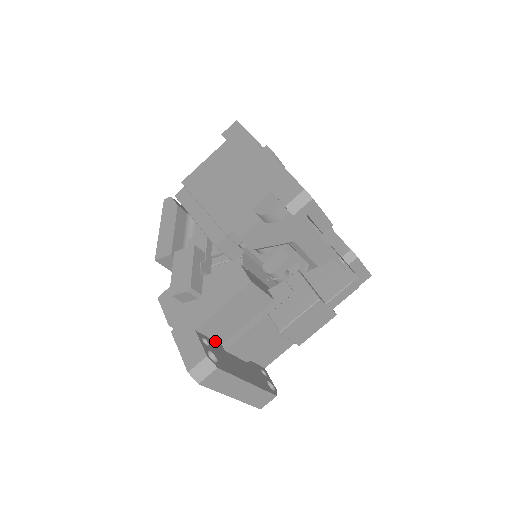
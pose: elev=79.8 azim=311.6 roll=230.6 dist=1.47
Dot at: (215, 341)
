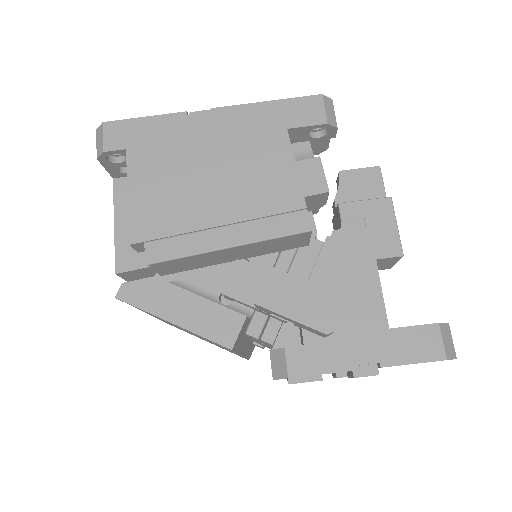
Dot at: occluded
